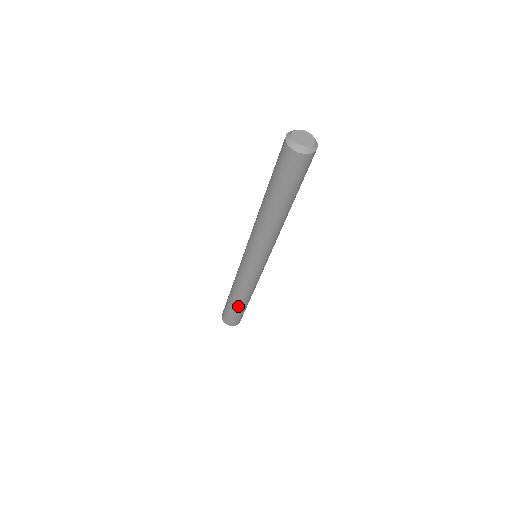
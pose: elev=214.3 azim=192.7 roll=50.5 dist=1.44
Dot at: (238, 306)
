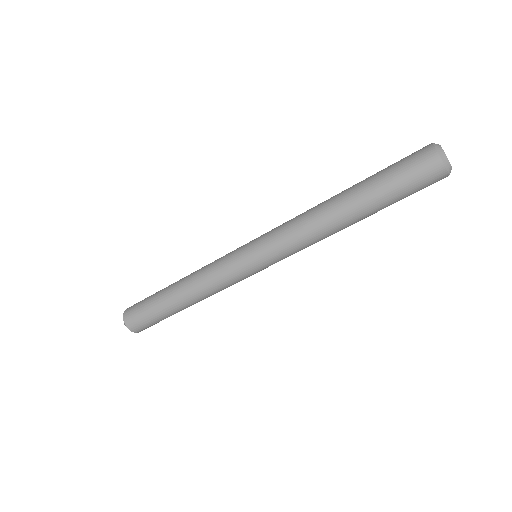
Dot at: (168, 300)
